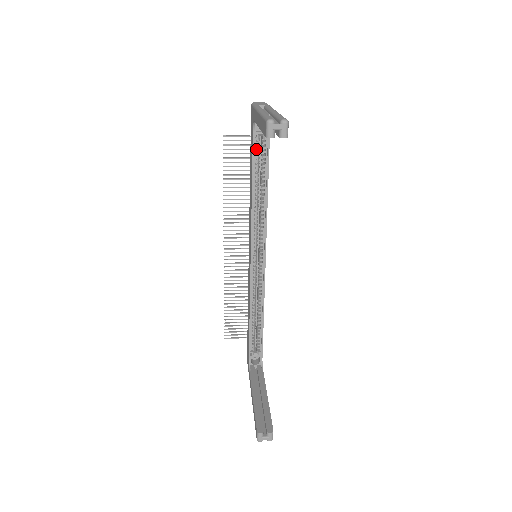
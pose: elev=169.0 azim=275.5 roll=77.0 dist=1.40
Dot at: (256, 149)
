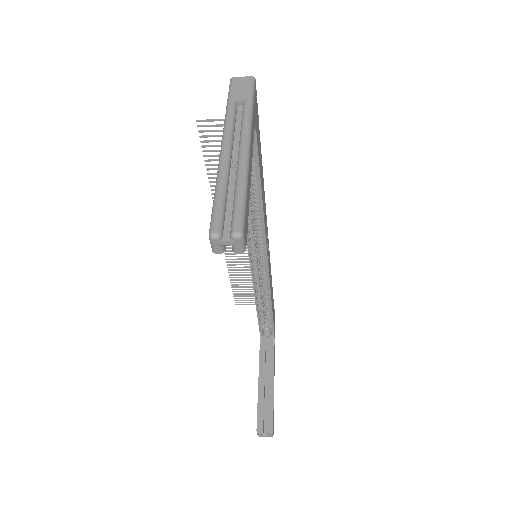
Dot at: occluded
